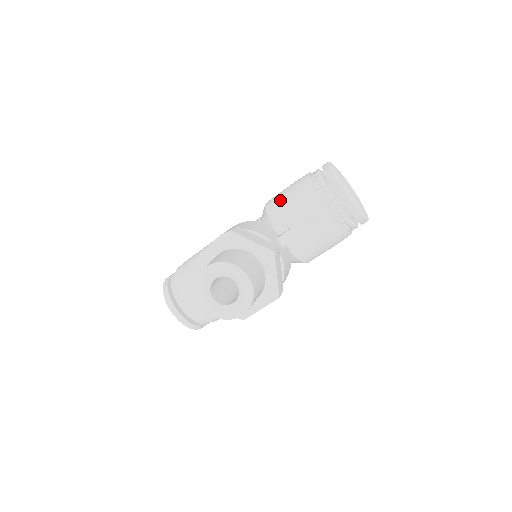
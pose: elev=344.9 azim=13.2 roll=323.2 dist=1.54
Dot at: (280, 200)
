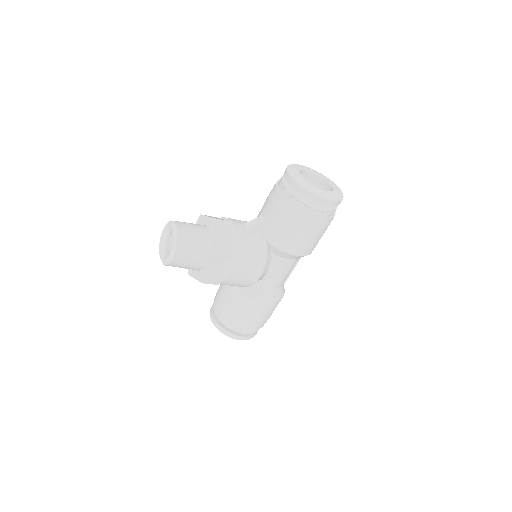
Dot at: occluded
